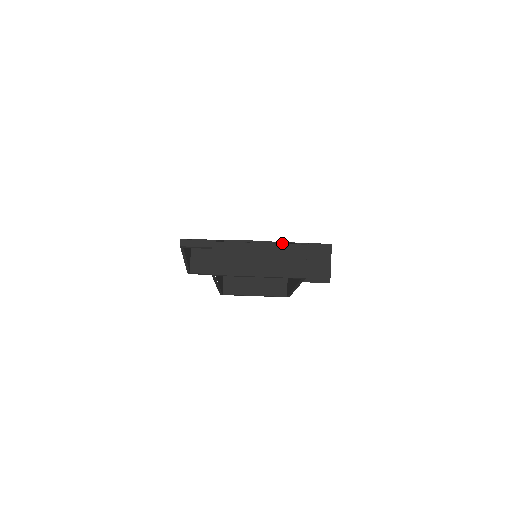
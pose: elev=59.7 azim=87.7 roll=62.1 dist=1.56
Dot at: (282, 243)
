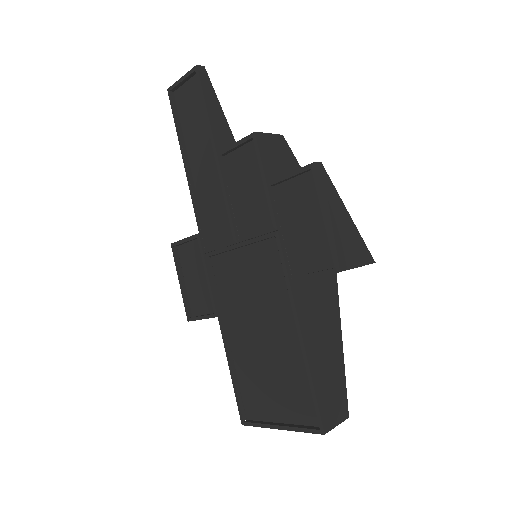
Dot at: (267, 239)
